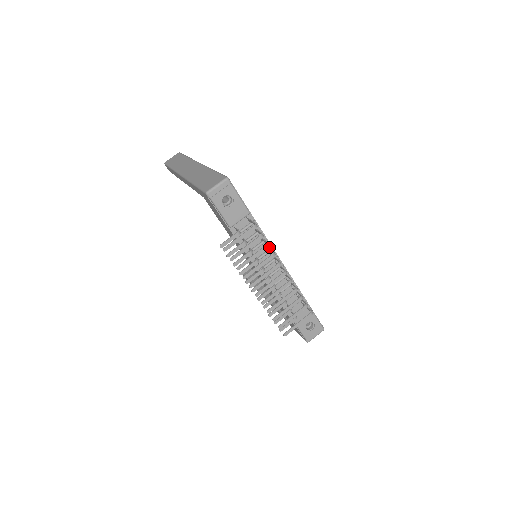
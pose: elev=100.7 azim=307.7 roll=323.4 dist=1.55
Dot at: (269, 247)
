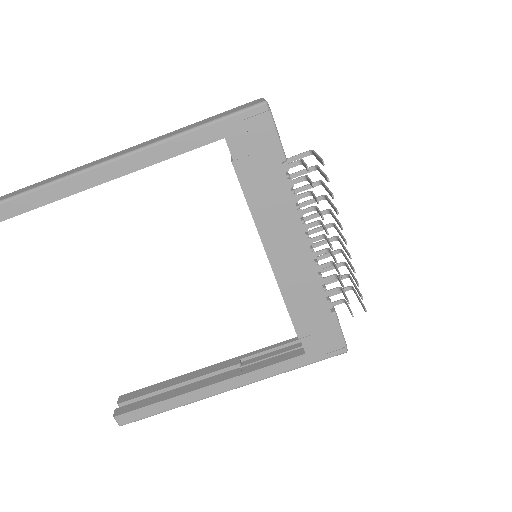
Dot at: occluded
